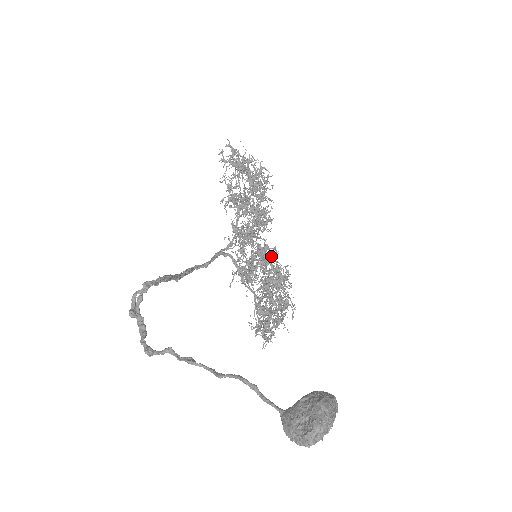
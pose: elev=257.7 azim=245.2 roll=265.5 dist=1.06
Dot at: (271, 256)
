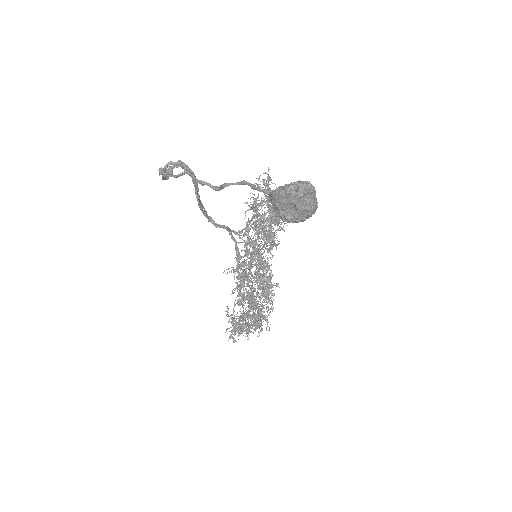
Dot at: (268, 263)
